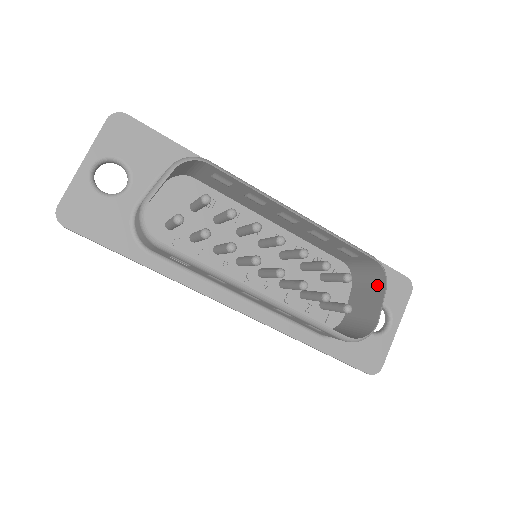
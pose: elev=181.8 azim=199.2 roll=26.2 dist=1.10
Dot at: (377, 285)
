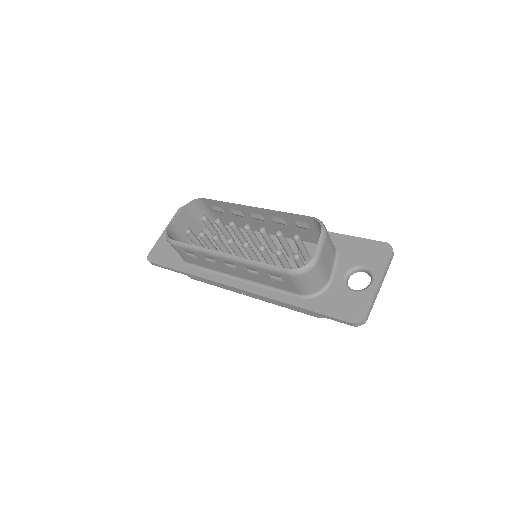
Dot at: occluded
